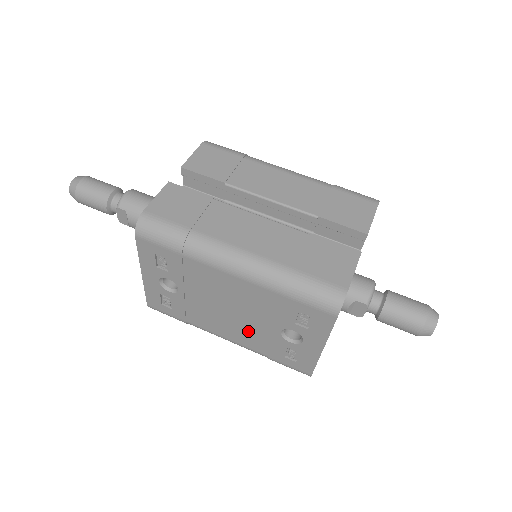
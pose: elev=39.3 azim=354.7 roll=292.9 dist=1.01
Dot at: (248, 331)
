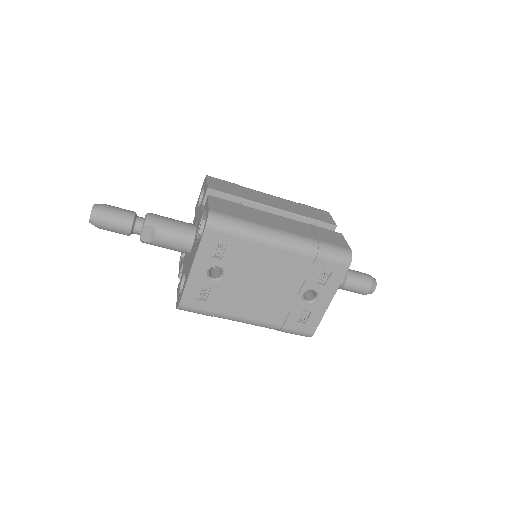
Dot at: (274, 304)
